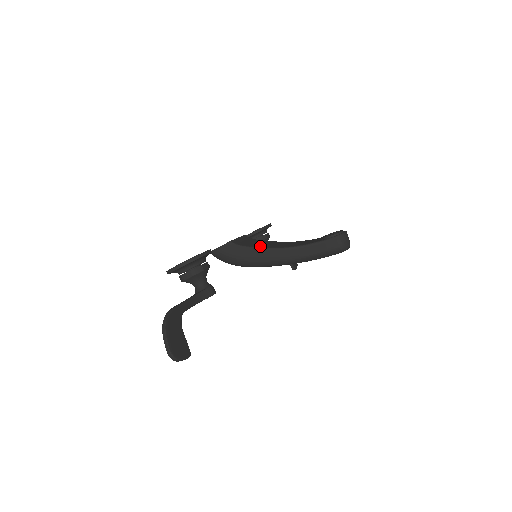
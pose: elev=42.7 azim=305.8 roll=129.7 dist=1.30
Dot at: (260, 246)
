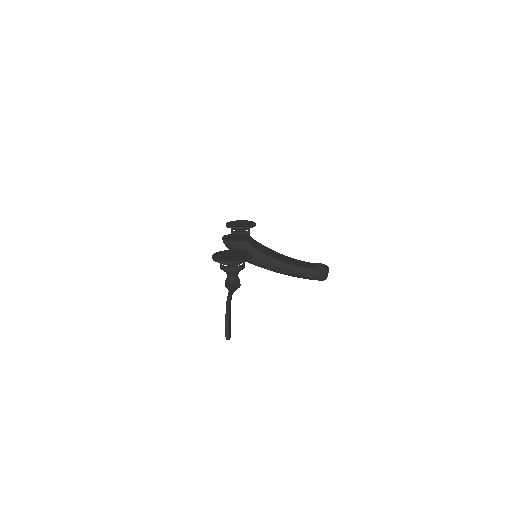
Dot at: (267, 253)
